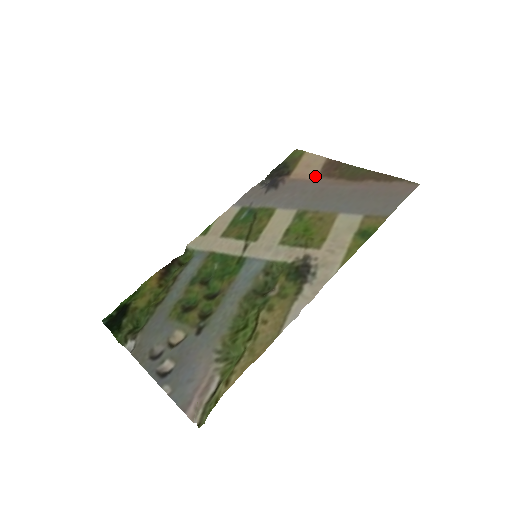
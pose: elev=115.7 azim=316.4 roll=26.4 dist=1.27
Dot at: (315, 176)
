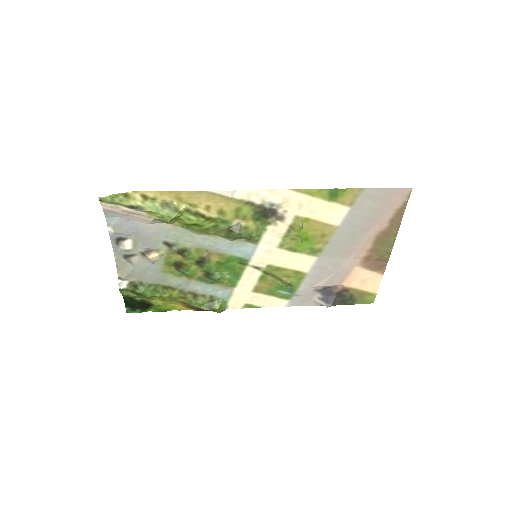
Dot at: (358, 269)
